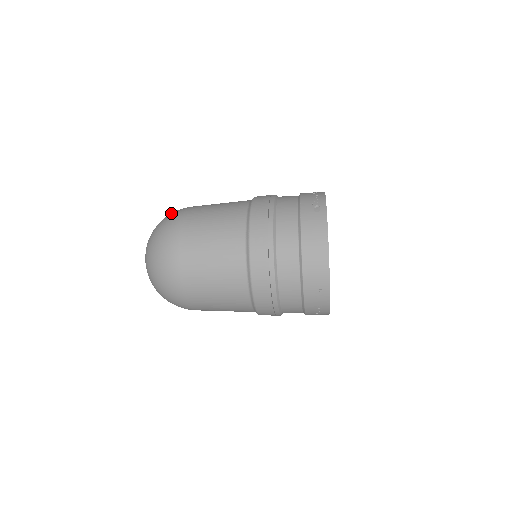
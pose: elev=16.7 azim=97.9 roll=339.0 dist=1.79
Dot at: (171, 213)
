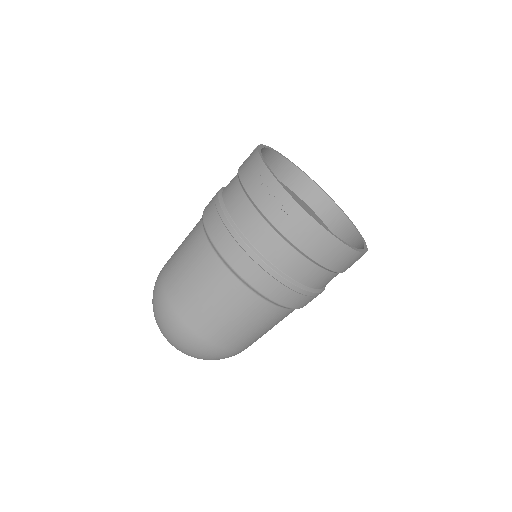
Dot at: occluded
